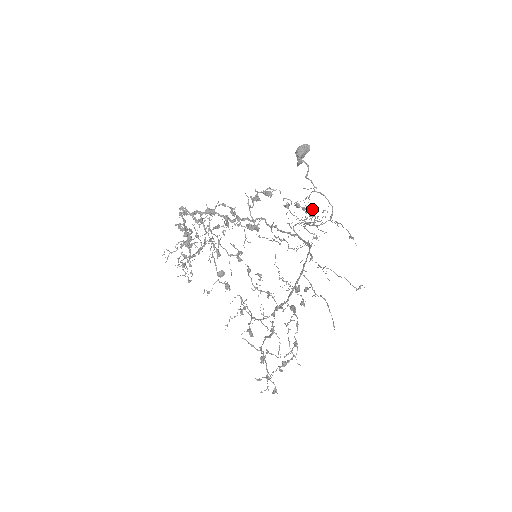
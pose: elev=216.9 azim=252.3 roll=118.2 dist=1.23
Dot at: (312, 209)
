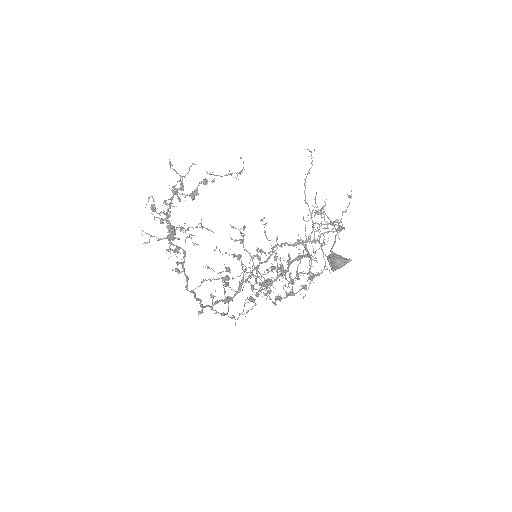
Dot at: (324, 243)
